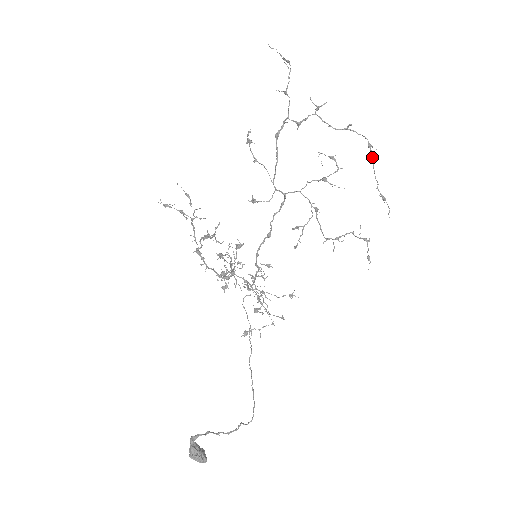
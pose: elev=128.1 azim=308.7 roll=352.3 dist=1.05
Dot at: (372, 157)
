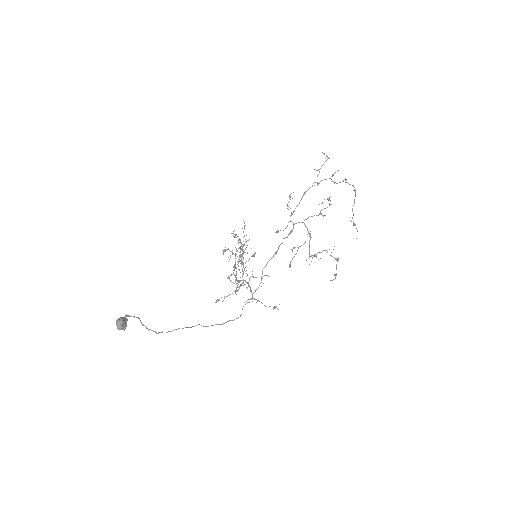
Dot at: occluded
